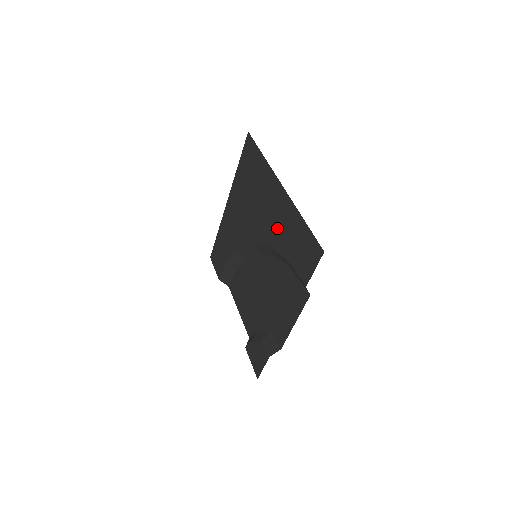
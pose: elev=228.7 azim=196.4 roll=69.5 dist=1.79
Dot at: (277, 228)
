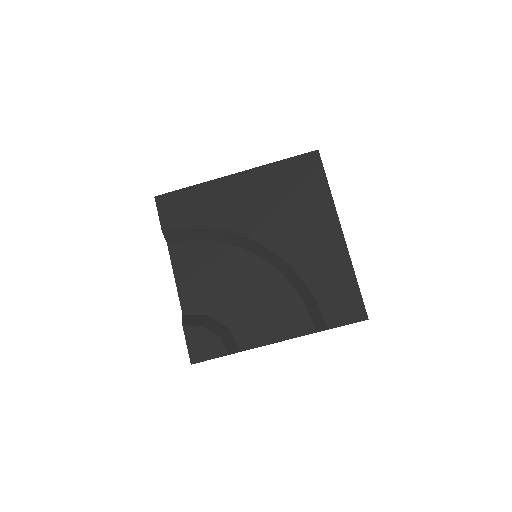
Dot at: (314, 261)
